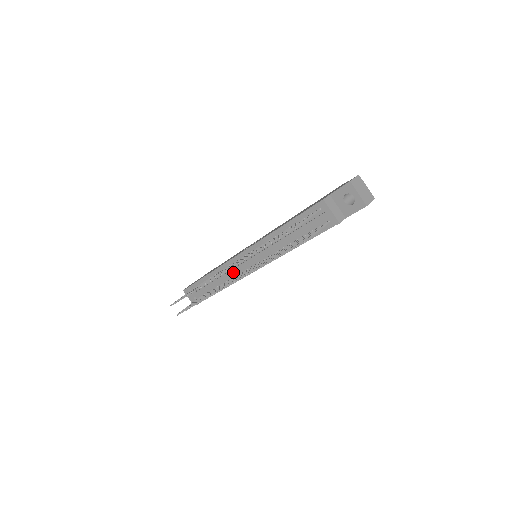
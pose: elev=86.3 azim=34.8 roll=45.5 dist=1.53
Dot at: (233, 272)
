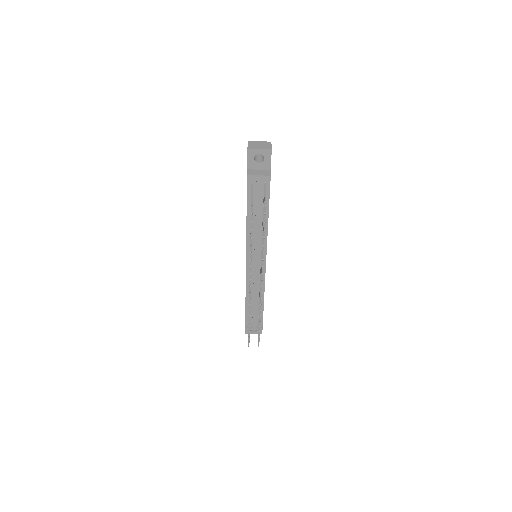
Dot at: (256, 281)
